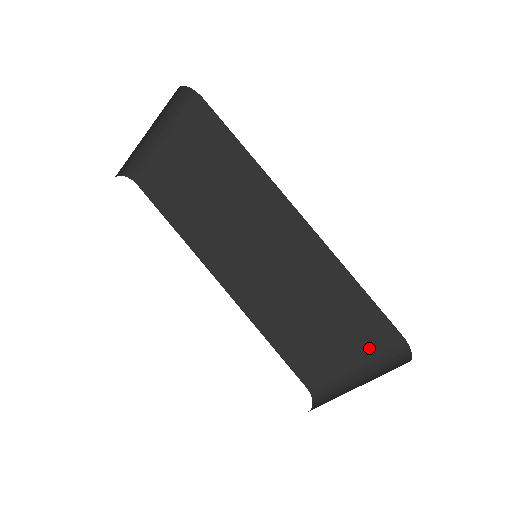
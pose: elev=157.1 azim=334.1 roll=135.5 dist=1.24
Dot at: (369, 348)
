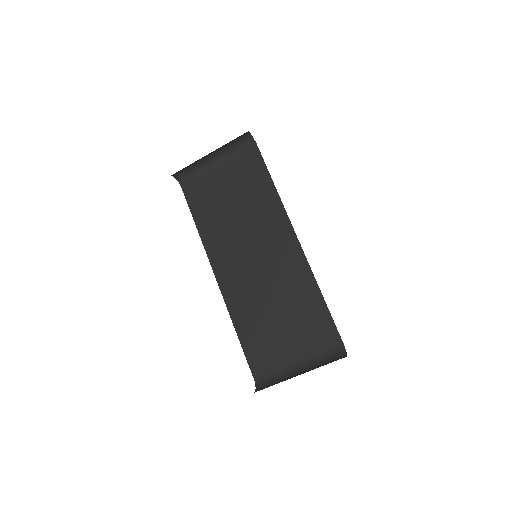
Dot at: (315, 349)
